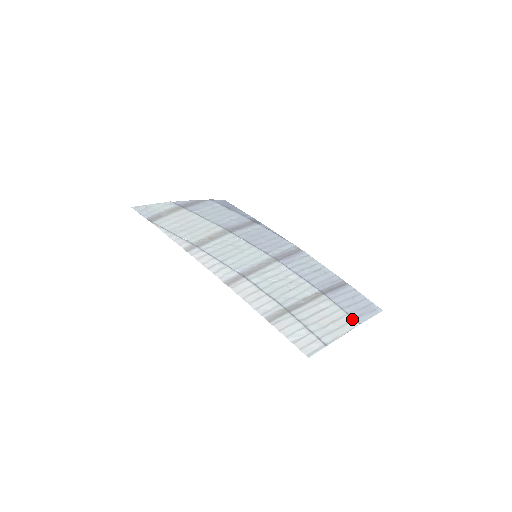
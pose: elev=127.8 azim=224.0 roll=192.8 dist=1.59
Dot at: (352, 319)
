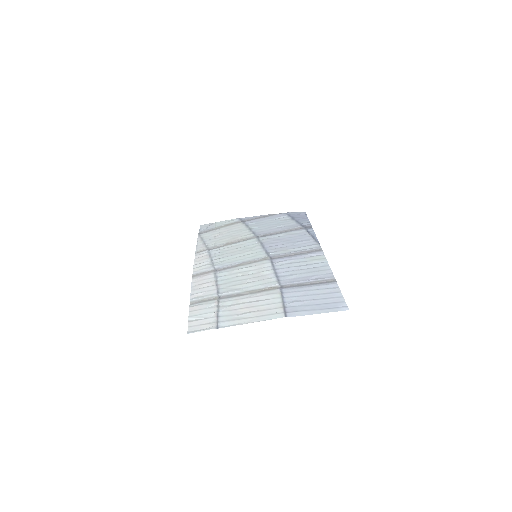
Dot at: (282, 312)
